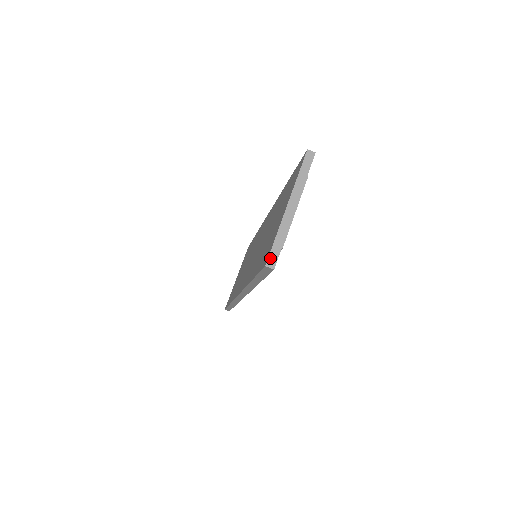
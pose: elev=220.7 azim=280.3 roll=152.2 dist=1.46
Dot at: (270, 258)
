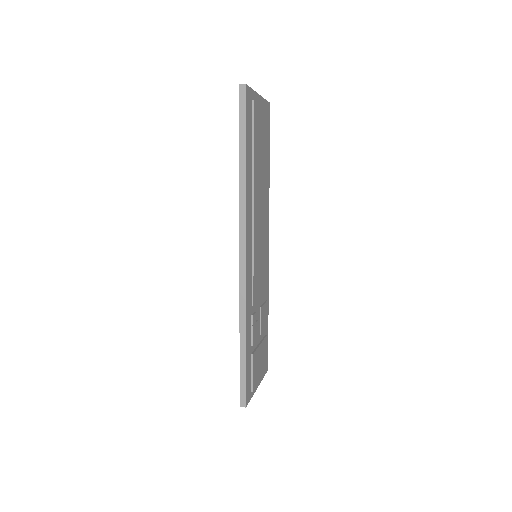
Dot at: occluded
